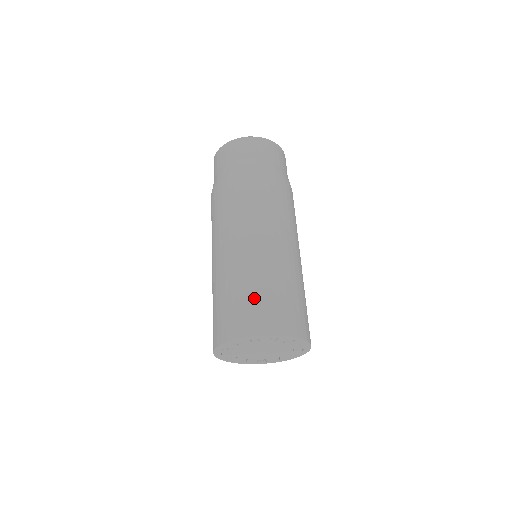
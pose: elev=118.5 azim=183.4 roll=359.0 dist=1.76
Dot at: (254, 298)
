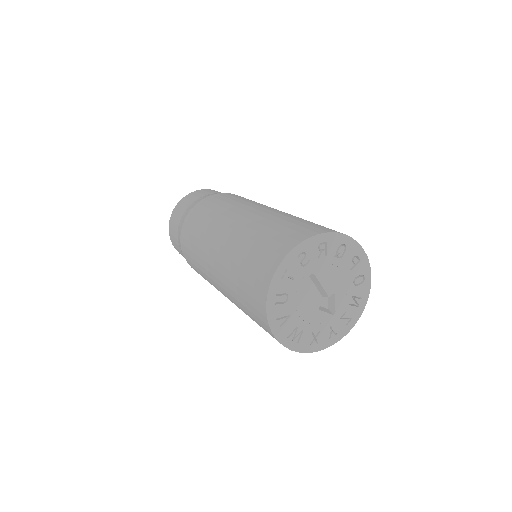
Dot at: occluded
